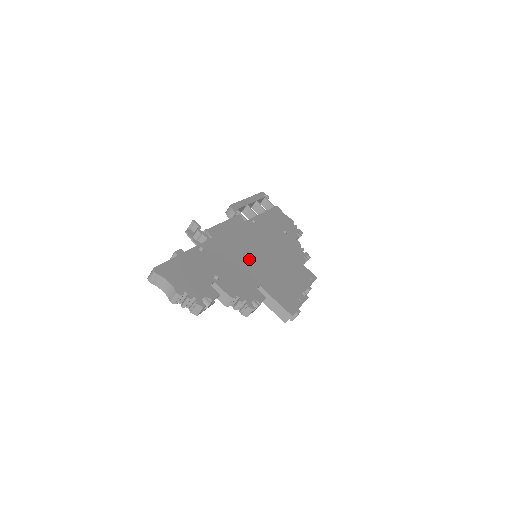
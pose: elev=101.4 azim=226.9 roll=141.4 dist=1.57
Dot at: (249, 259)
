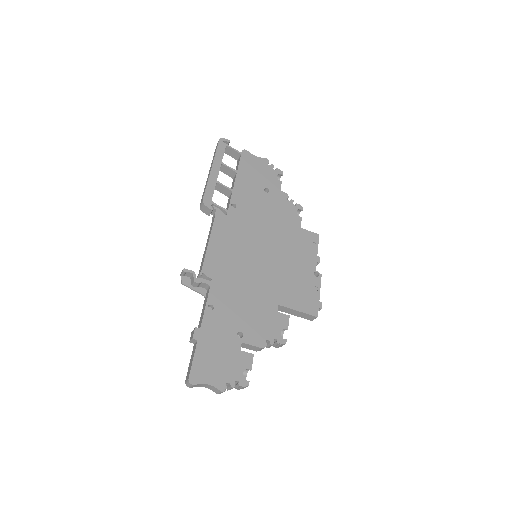
Dot at: (254, 275)
